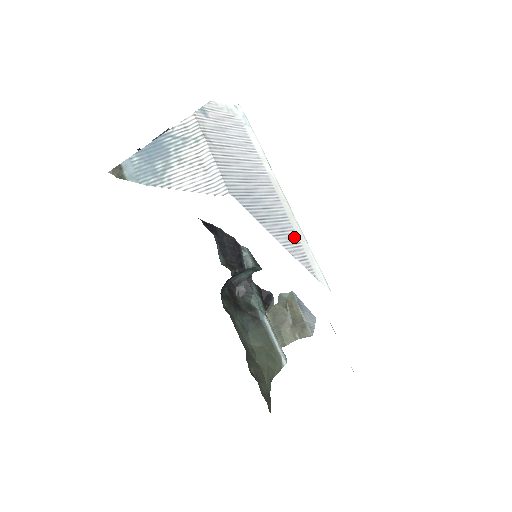
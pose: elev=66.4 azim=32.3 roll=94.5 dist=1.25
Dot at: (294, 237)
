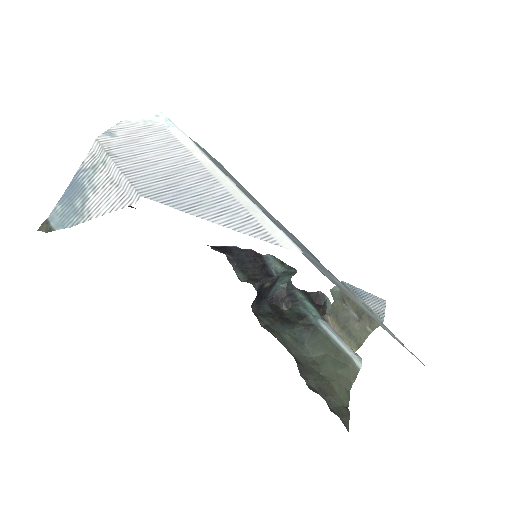
Dot at: (241, 212)
